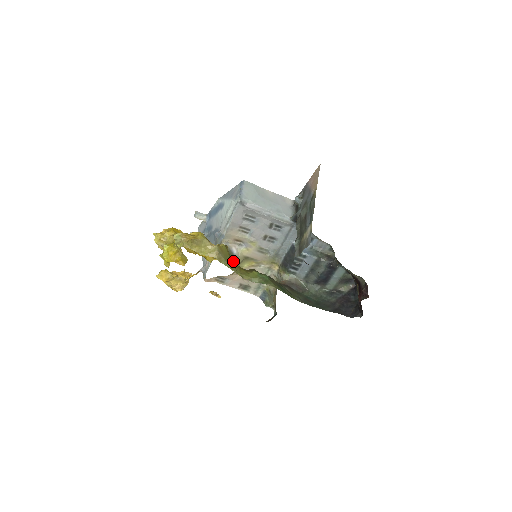
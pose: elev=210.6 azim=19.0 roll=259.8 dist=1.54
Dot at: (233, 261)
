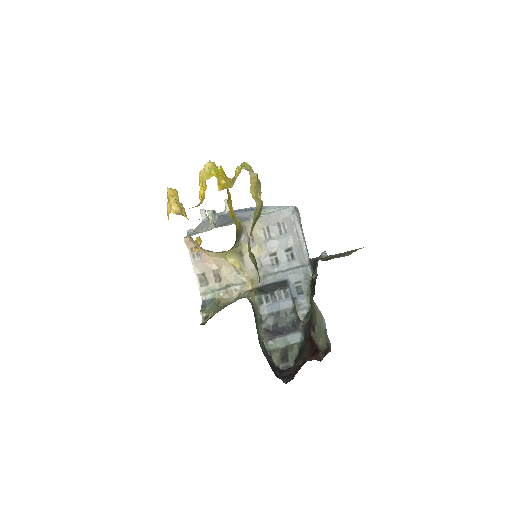
Dot at: (236, 241)
